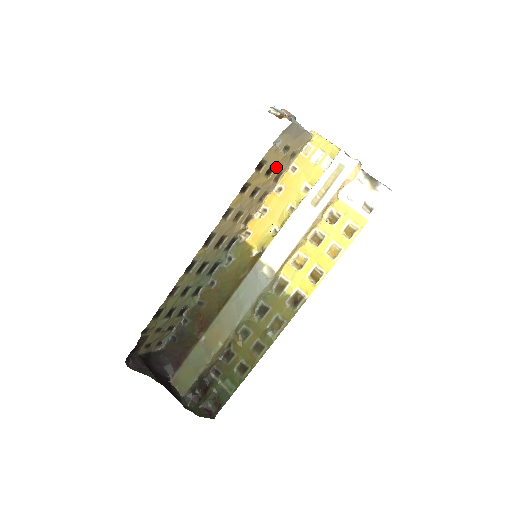
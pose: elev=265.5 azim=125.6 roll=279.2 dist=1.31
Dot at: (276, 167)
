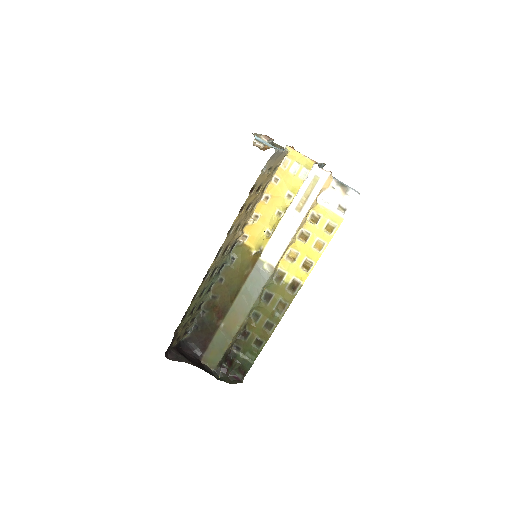
Dot at: (263, 184)
